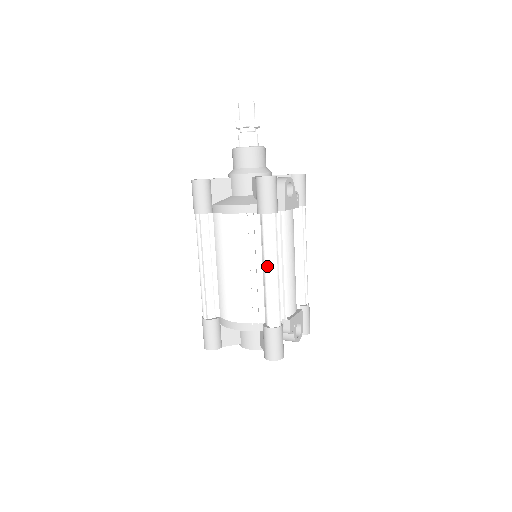
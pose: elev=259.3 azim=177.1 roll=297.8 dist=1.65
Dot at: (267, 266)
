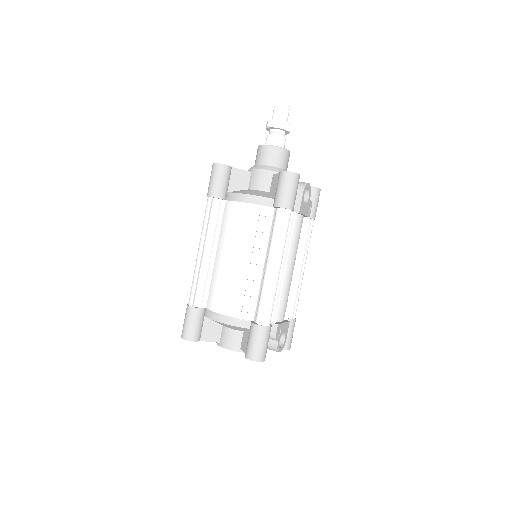
Dot at: (271, 260)
